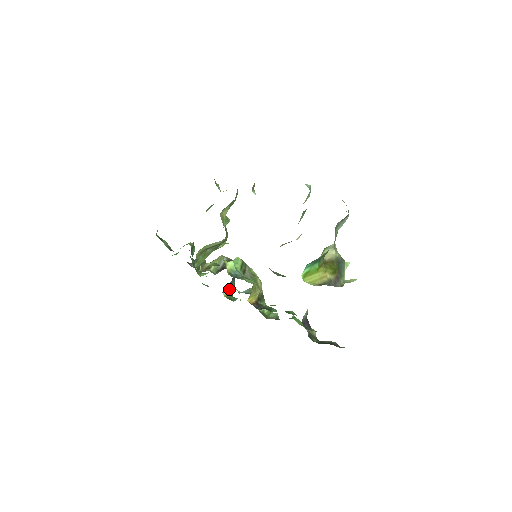
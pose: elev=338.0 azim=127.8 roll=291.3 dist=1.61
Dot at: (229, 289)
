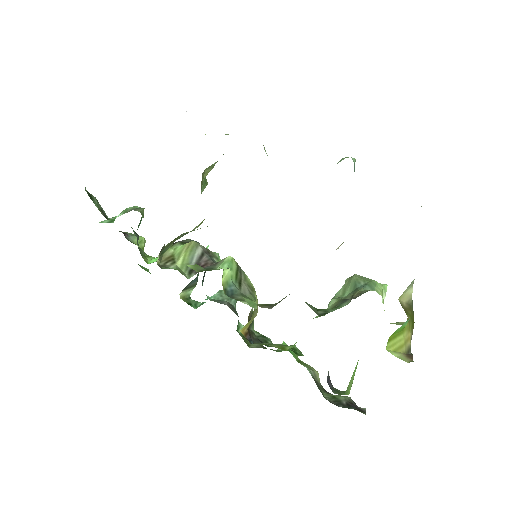
Dot at: (189, 287)
